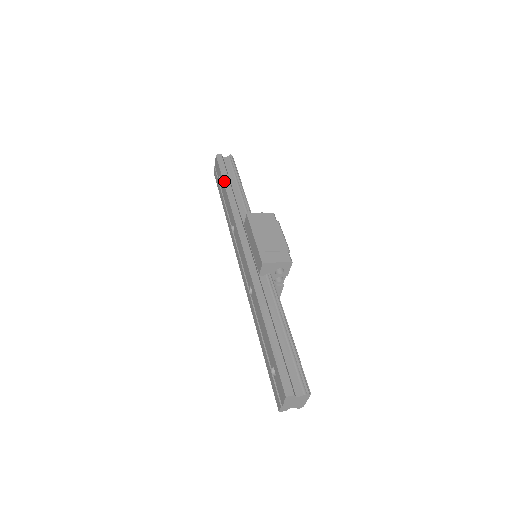
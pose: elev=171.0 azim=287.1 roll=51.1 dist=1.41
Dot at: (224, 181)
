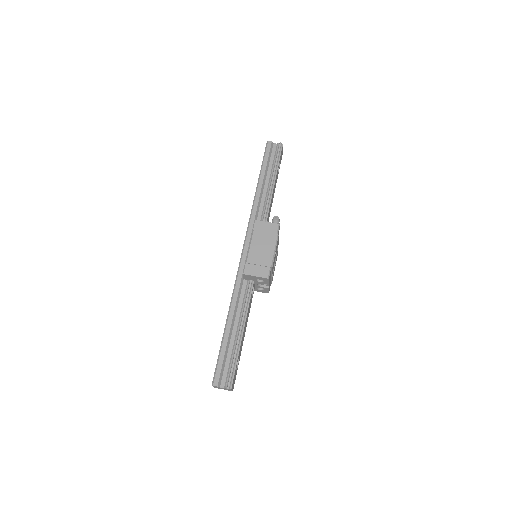
Dot at: (260, 174)
